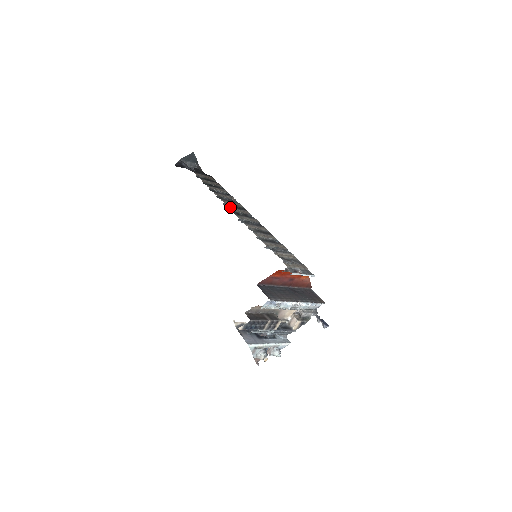
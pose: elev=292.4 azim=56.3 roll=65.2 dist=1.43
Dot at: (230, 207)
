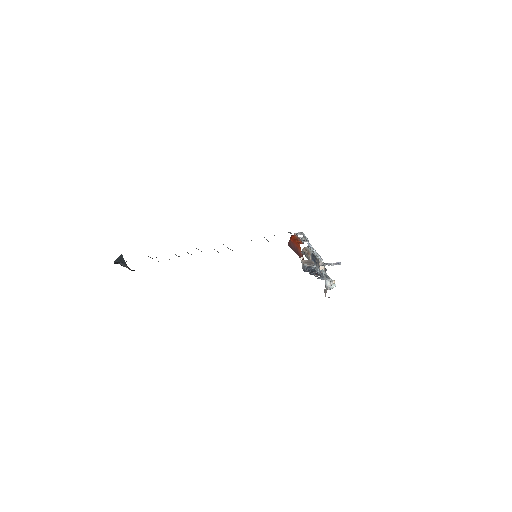
Dot at: occluded
